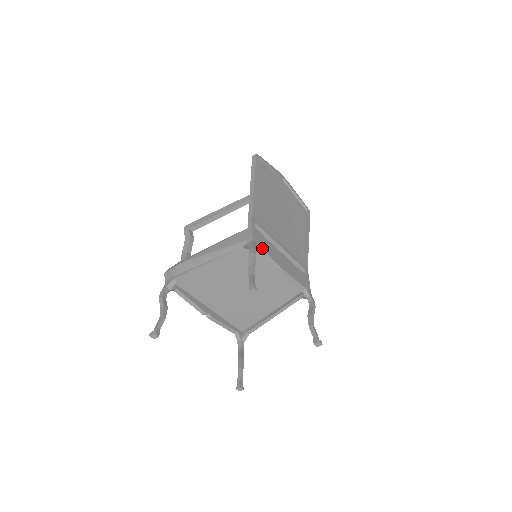
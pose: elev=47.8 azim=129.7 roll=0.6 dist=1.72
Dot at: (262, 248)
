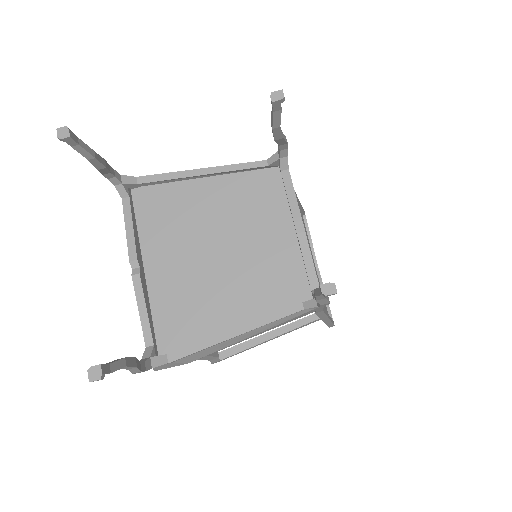
Dot at: occluded
